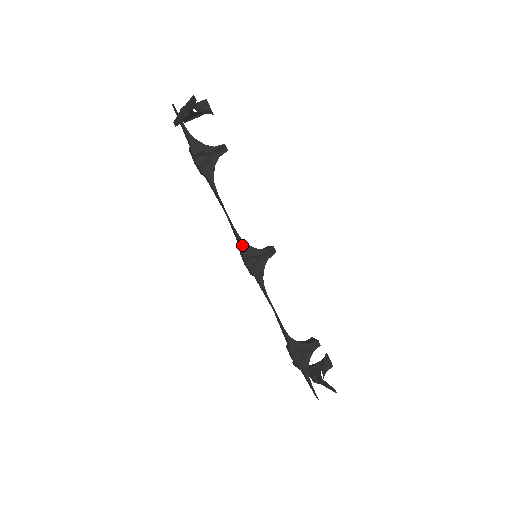
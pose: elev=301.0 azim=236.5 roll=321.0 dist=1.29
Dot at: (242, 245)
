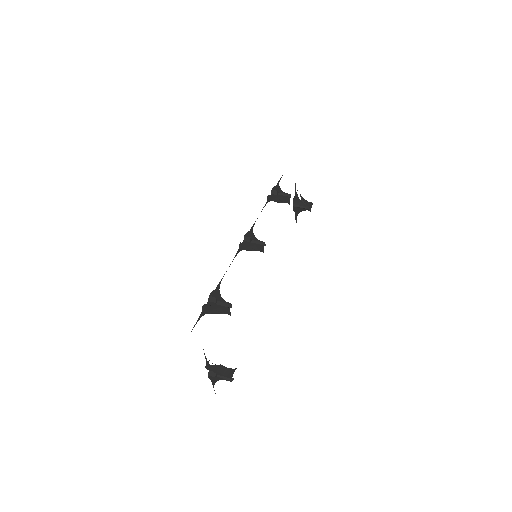
Dot at: (250, 230)
